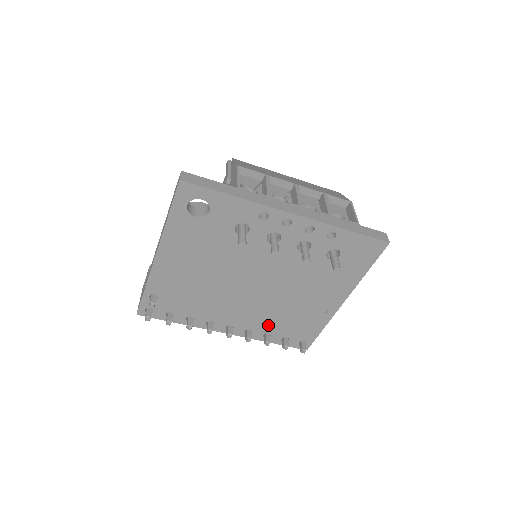
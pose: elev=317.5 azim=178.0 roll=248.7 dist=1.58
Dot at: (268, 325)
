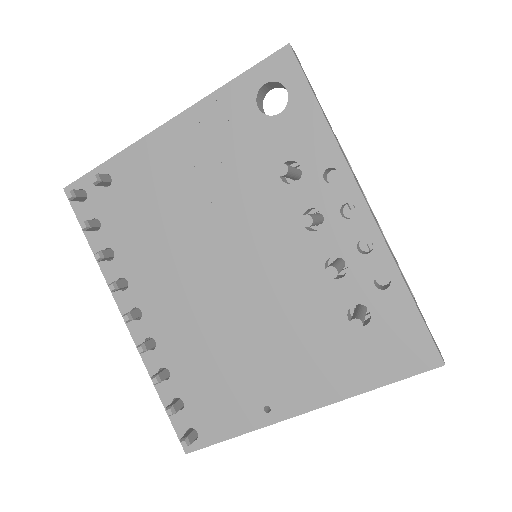
Dot at: (182, 357)
